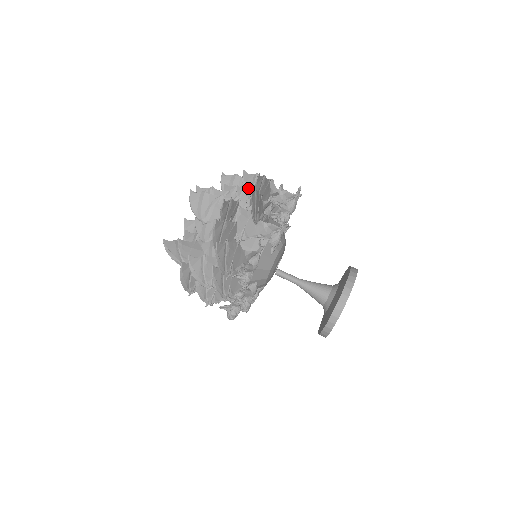
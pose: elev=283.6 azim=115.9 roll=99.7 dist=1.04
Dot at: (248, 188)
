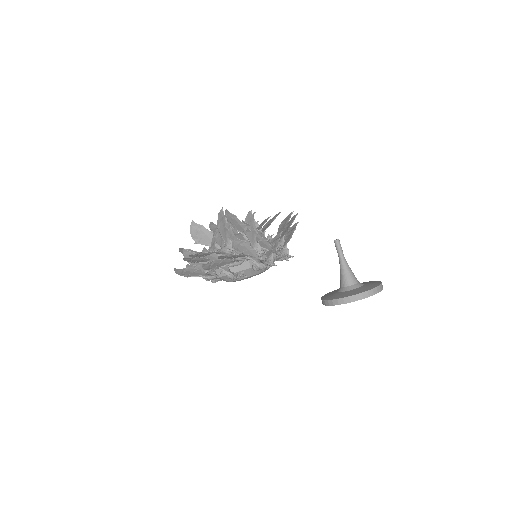
Dot at: (235, 244)
